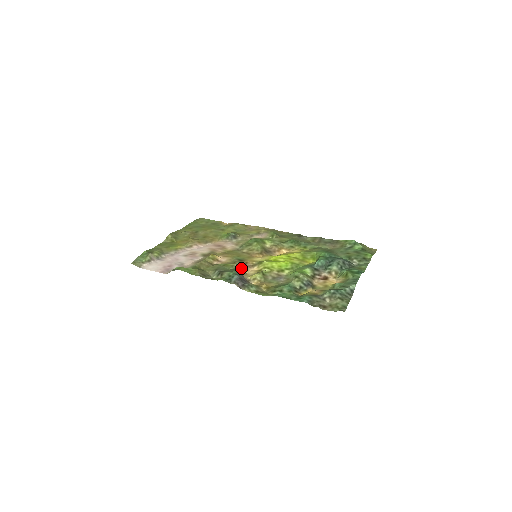
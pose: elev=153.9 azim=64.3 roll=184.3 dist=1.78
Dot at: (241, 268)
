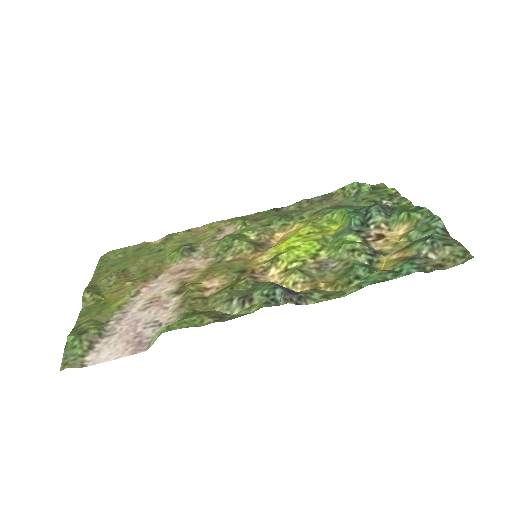
Dot at: occluded
